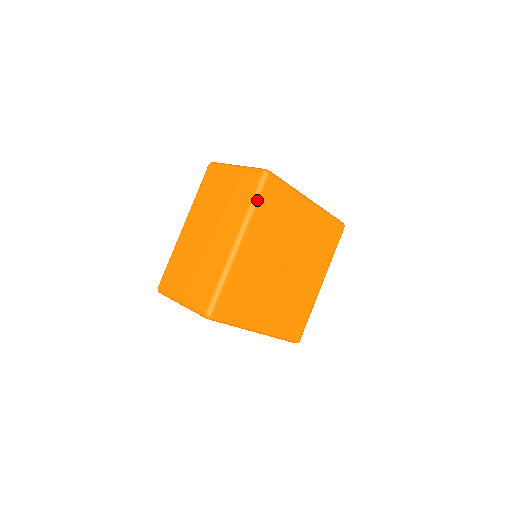
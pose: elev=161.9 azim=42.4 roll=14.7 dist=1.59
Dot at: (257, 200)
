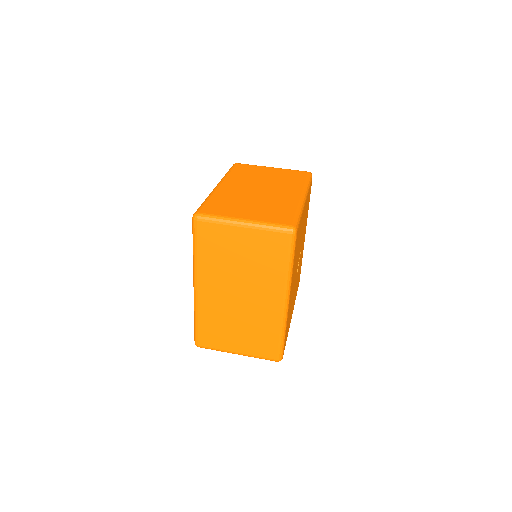
Dot at: (293, 260)
